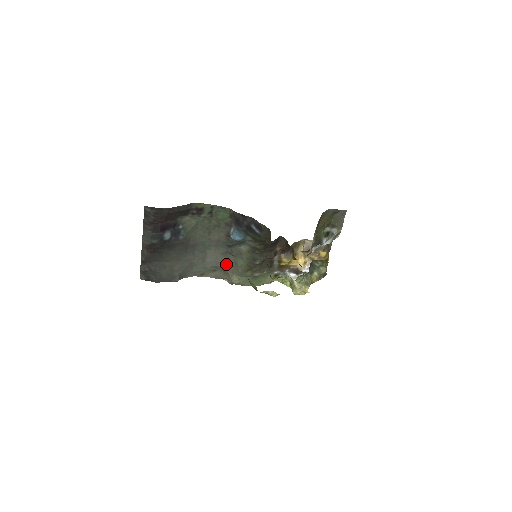
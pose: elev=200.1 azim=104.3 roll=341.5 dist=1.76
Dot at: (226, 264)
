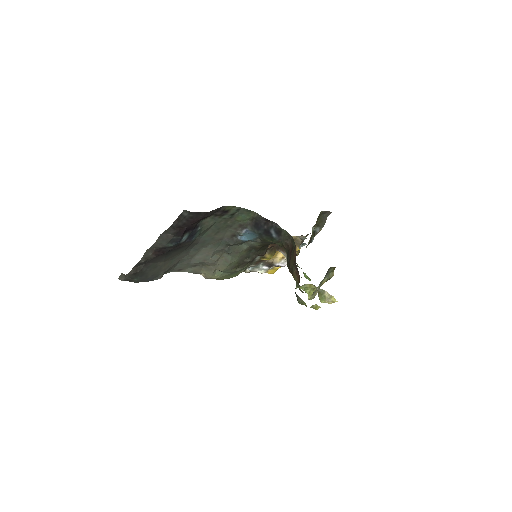
Dot at: (215, 261)
